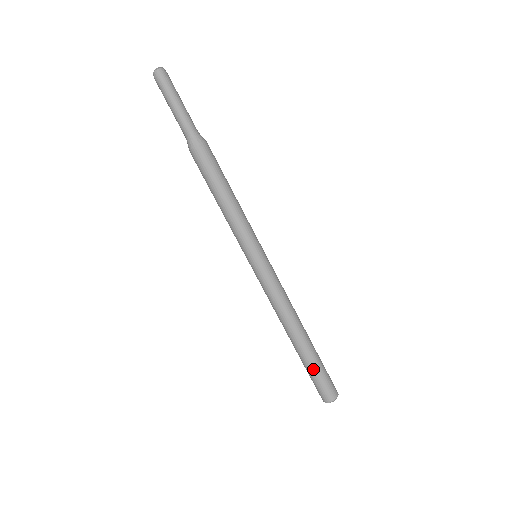
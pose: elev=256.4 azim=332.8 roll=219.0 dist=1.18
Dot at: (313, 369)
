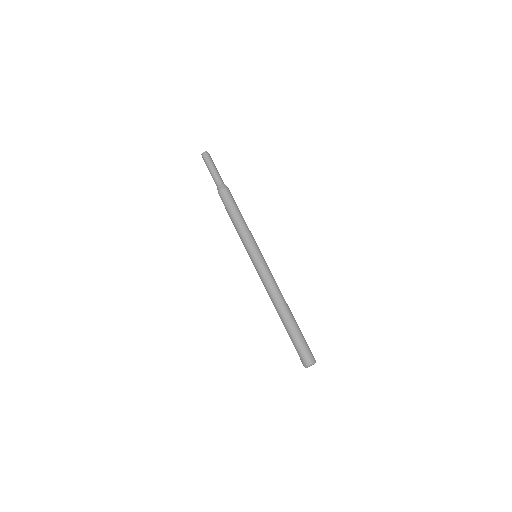
Dot at: (294, 337)
